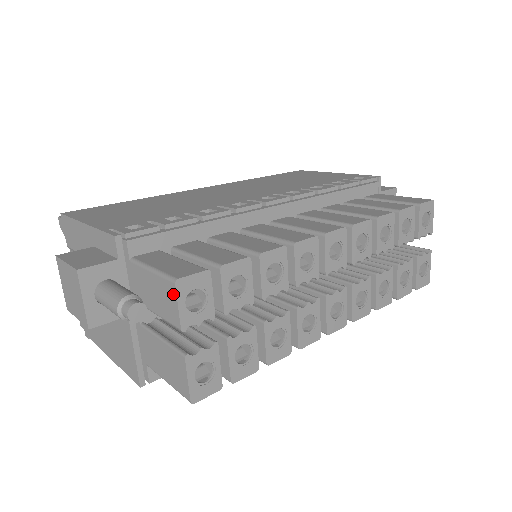
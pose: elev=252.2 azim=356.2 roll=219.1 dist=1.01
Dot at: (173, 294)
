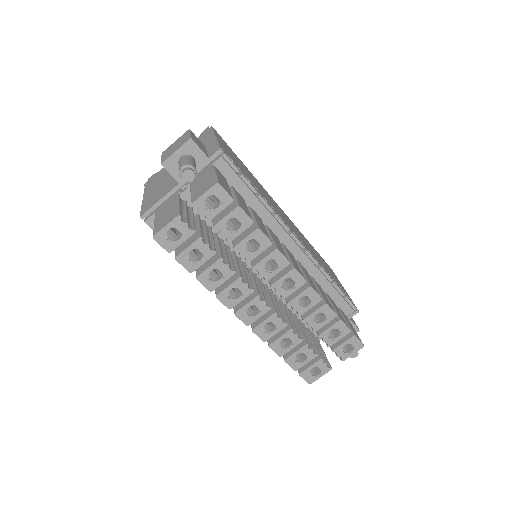
Dot at: (210, 187)
